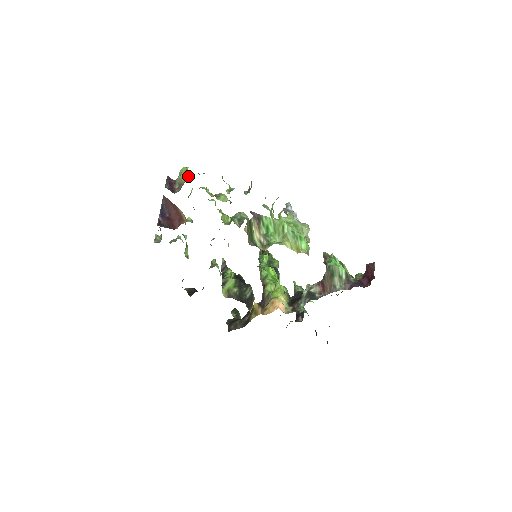
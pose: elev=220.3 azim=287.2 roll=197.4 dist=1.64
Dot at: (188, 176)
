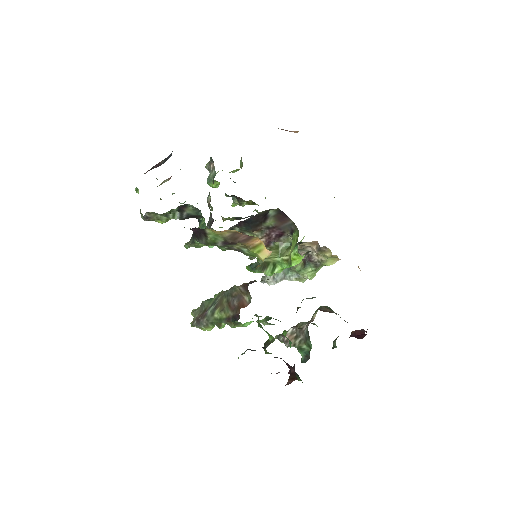
Dot at: (235, 171)
